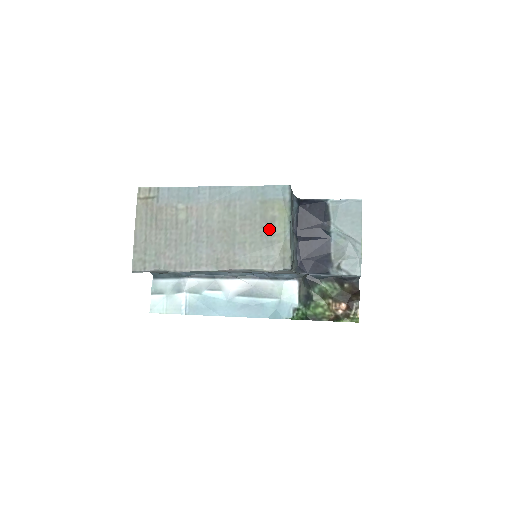
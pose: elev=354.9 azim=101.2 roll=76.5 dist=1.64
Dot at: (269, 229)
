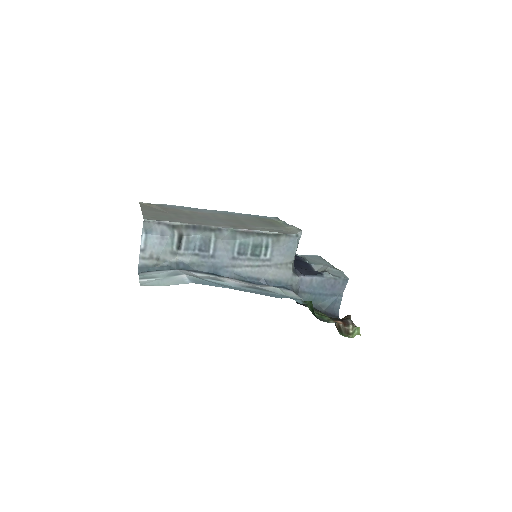
Dot at: (271, 224)
